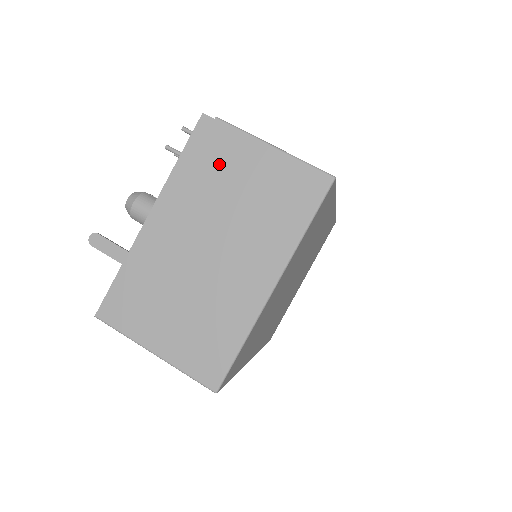
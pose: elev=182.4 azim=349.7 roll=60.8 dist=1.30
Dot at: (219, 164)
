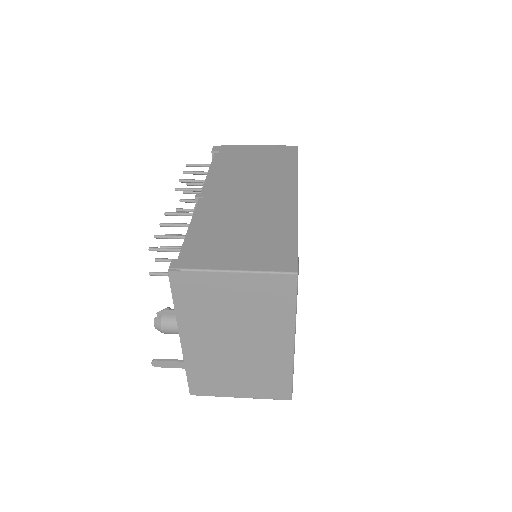
Dot at: (206, 297)
